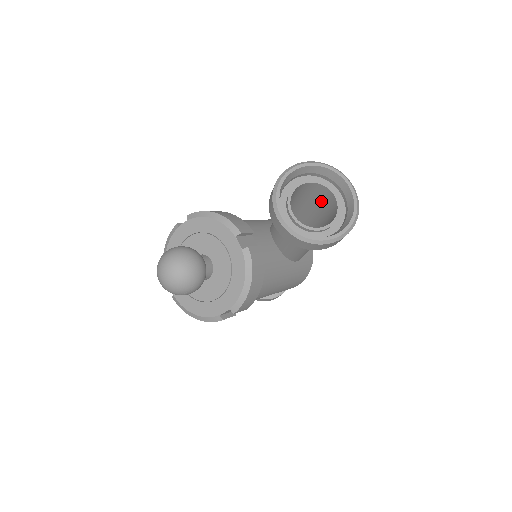
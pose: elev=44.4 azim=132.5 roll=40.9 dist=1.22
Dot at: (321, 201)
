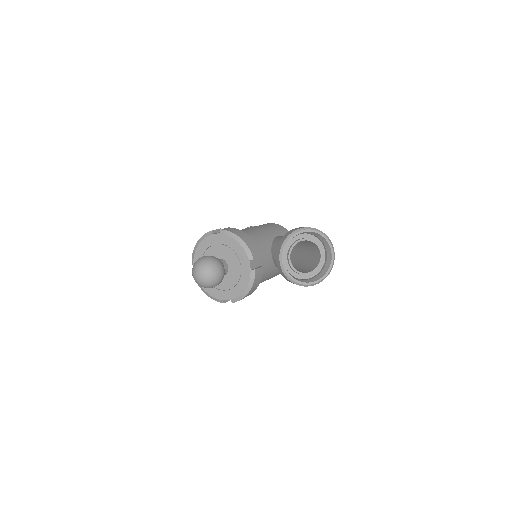
Dot at: (311, 248)
